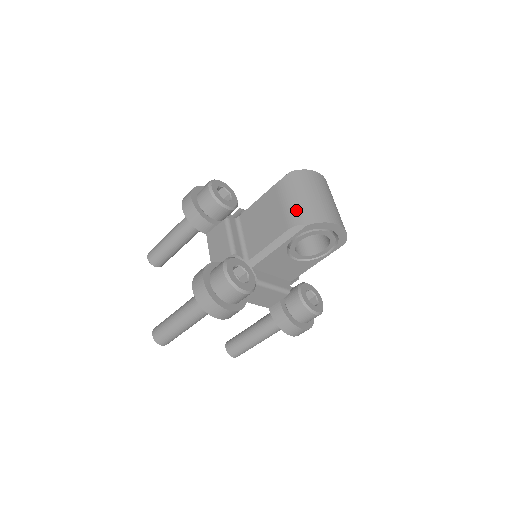
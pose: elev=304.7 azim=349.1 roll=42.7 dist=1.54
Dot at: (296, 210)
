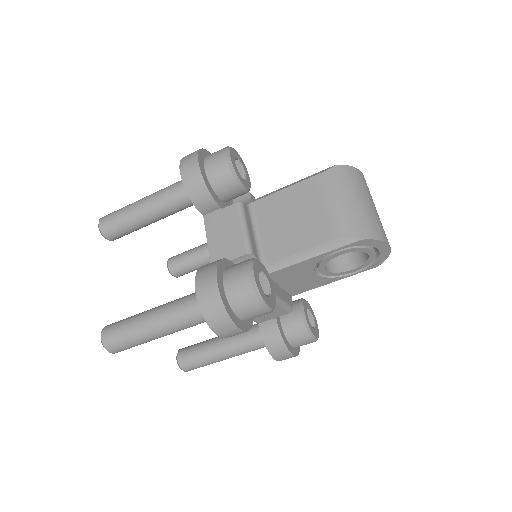
Dot at: (347, 216)
